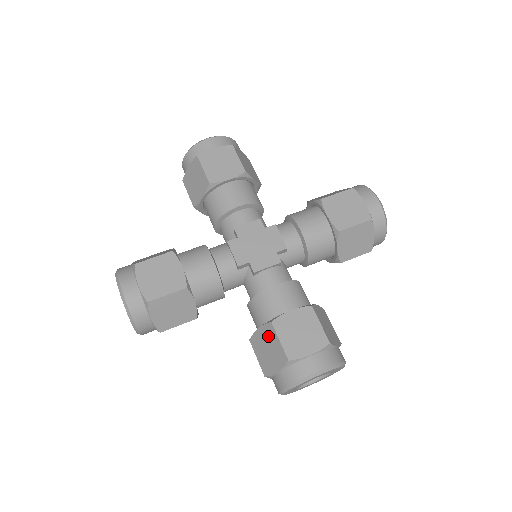
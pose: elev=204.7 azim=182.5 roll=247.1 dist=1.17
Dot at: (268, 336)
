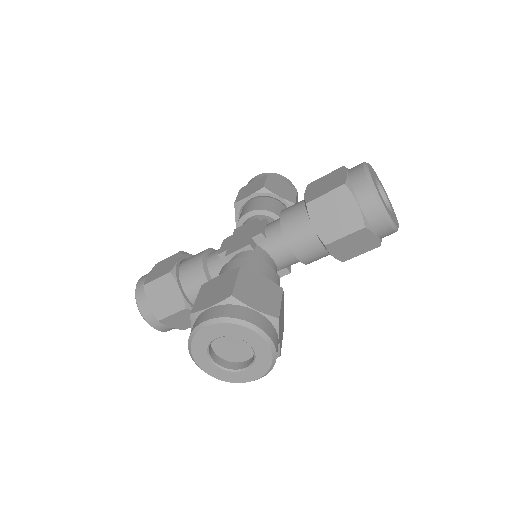
Dot at: (320, 211)
